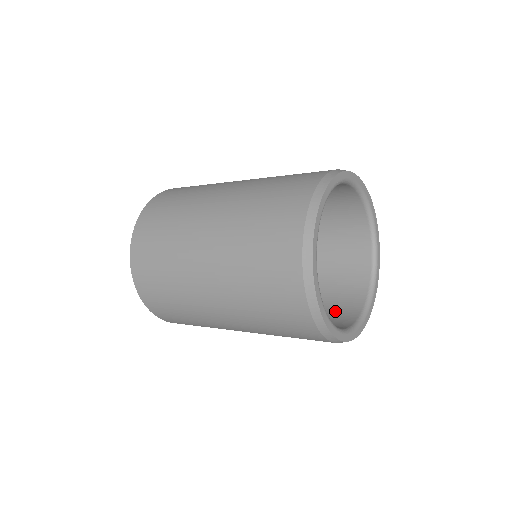
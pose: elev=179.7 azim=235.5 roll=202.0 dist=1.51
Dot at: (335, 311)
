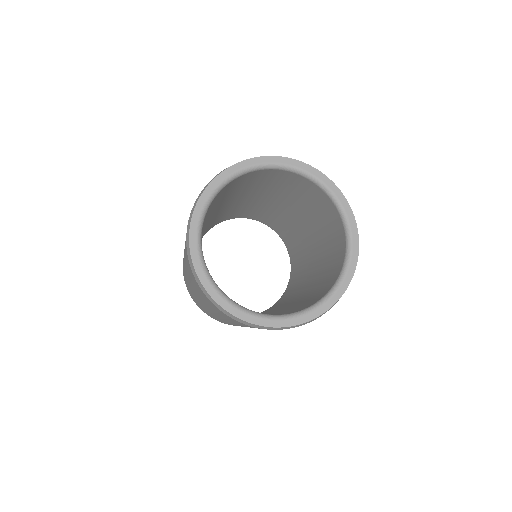
Dot at: (325, 285)
